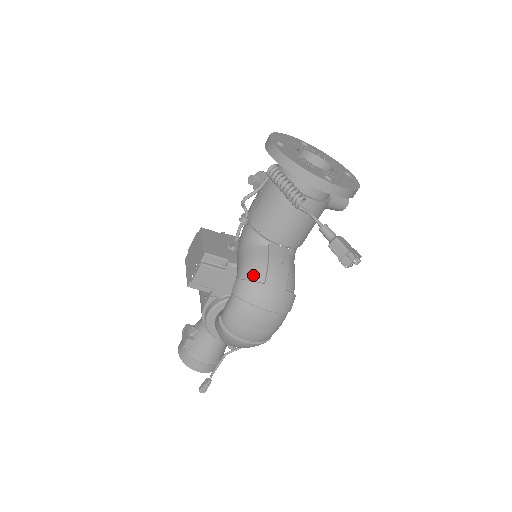
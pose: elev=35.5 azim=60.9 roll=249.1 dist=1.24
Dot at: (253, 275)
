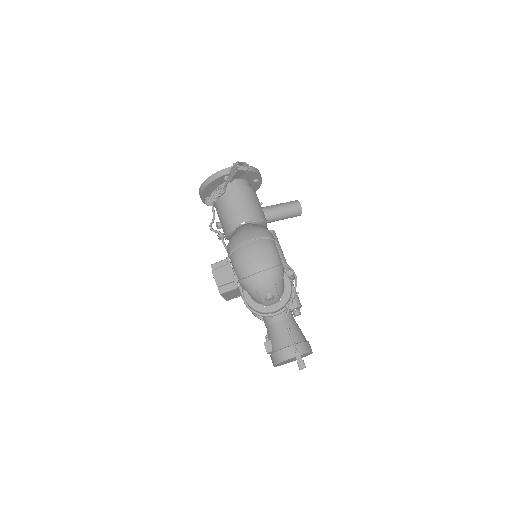
Dot at: occluded
